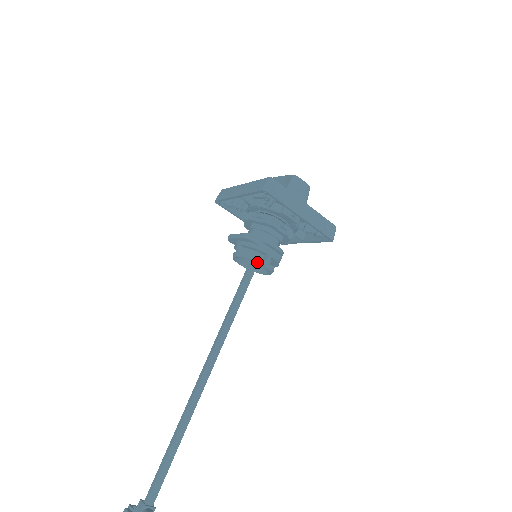
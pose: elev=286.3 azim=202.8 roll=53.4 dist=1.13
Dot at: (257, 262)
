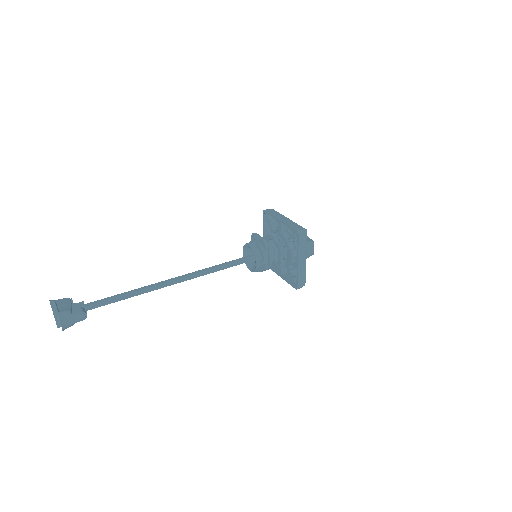
Dot at: (256, 259)
